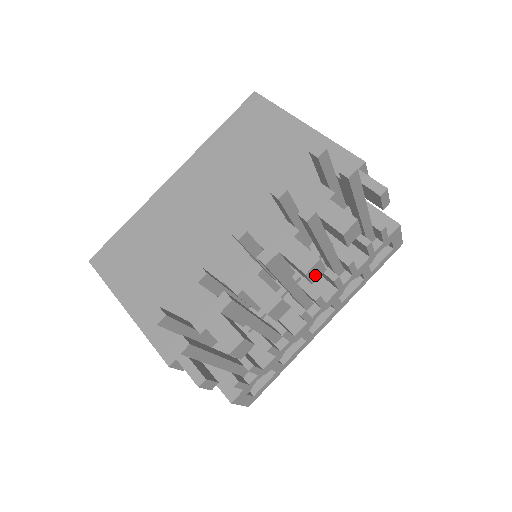
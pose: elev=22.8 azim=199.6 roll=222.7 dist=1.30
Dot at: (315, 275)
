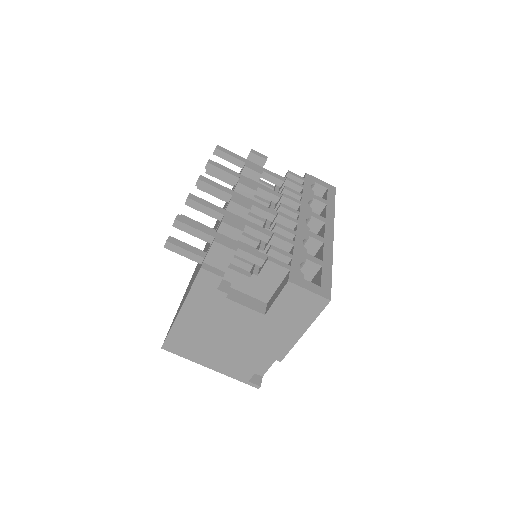
Dot at: (251, 185)
